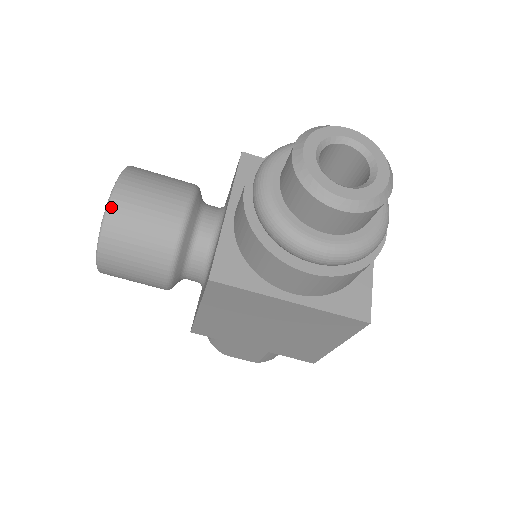
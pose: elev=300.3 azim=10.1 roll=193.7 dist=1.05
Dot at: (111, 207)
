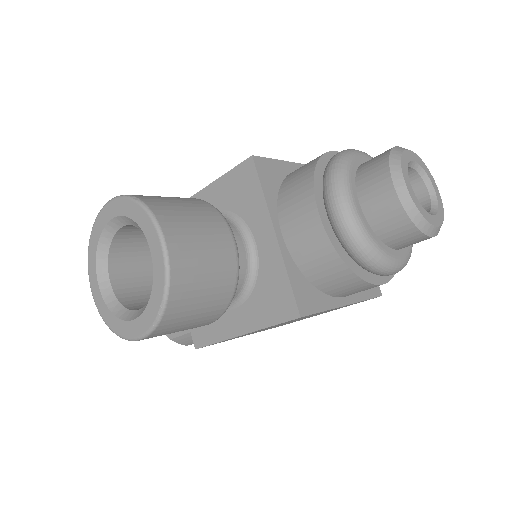
Dot at: (173, 272)
